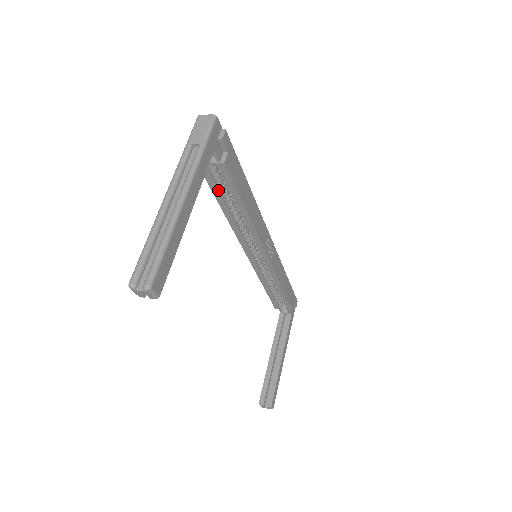
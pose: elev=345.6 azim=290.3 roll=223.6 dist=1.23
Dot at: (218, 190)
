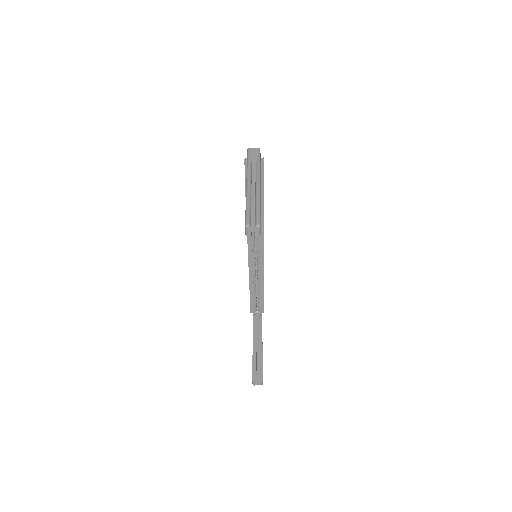
Dot at: occluded
